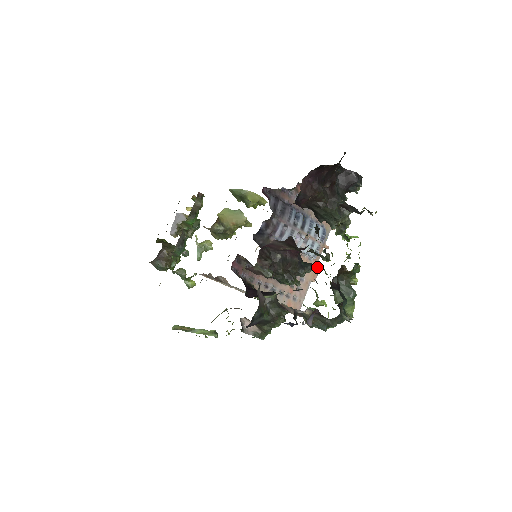
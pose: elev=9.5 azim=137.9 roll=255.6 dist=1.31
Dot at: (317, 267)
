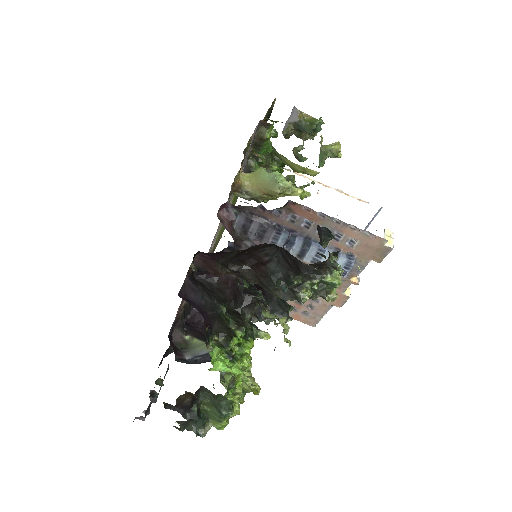
Dot at: (343, 295)
